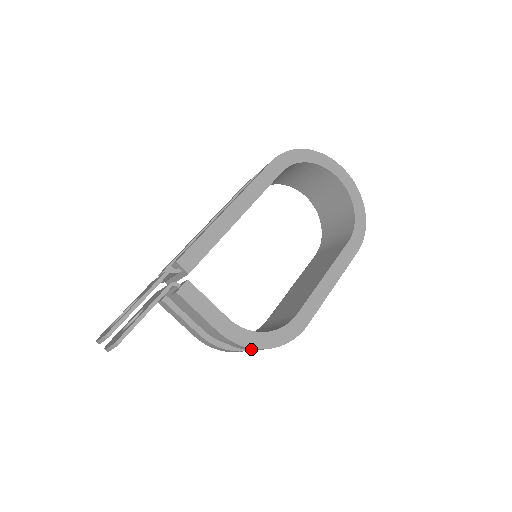
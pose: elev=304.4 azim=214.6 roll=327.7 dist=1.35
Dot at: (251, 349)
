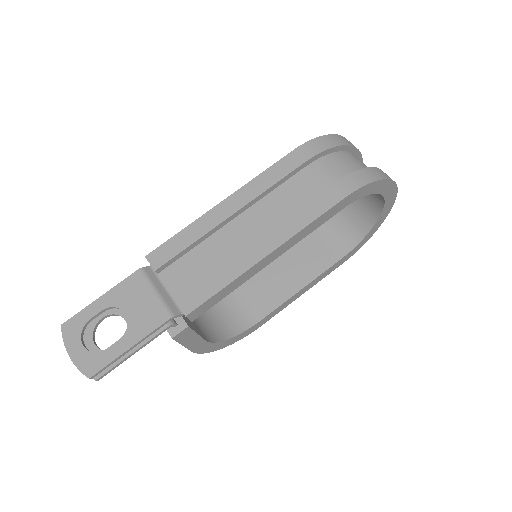
Dot at: occluded
